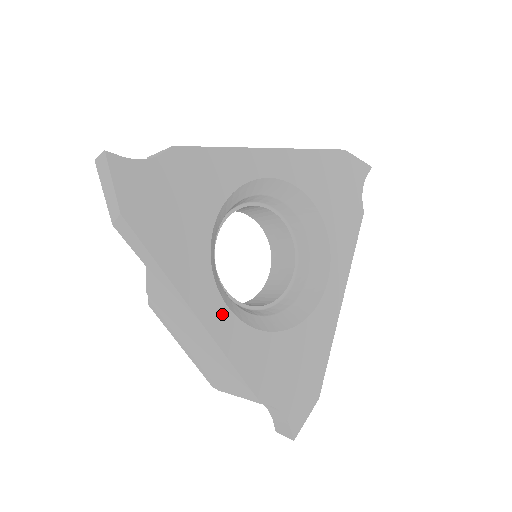
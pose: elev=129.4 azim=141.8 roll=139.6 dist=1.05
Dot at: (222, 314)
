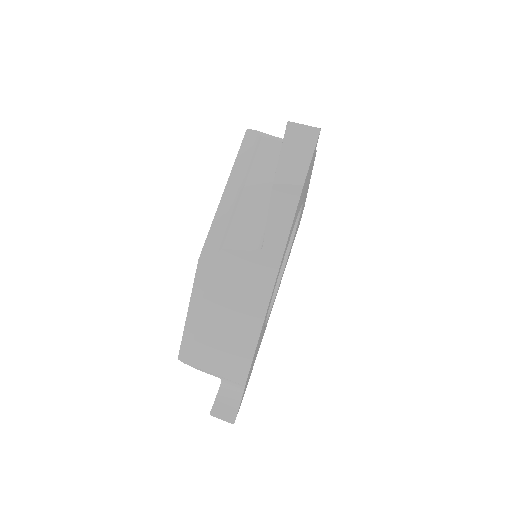
Dot at: occluded
